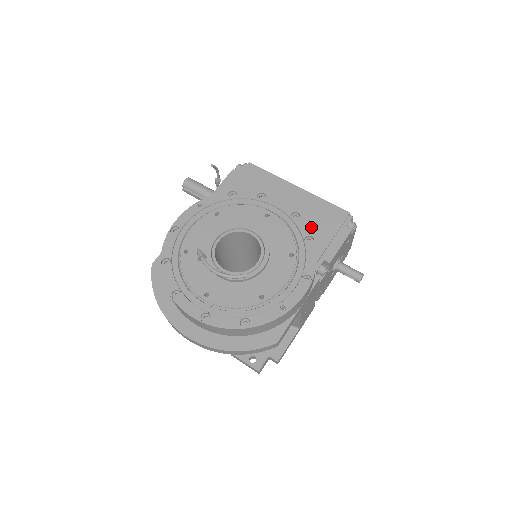
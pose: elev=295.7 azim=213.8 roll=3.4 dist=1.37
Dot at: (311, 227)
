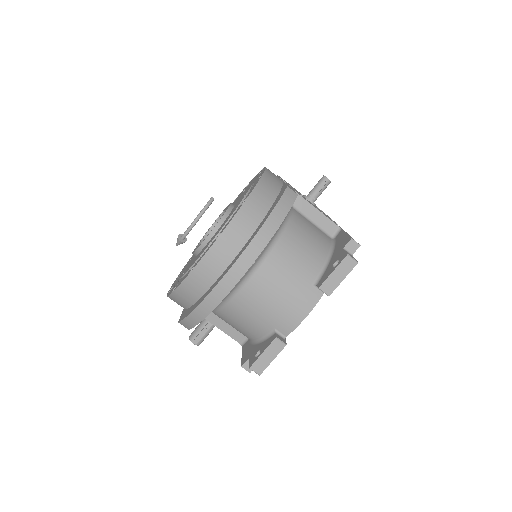
Dot at: occluded
